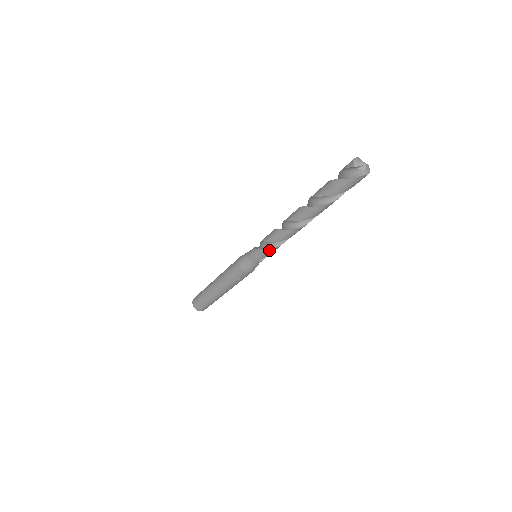
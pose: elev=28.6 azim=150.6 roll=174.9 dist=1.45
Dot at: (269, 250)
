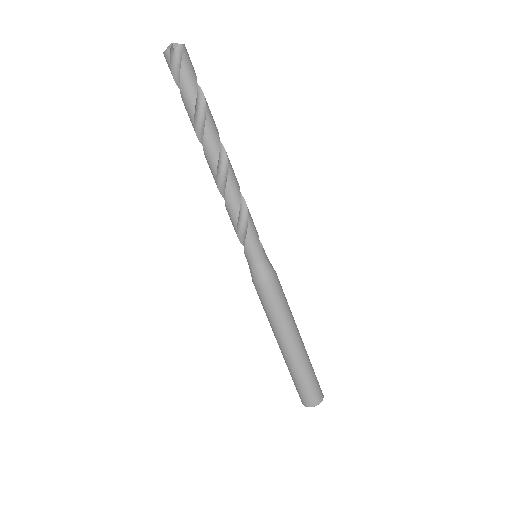
Dot at: (249, 223)
